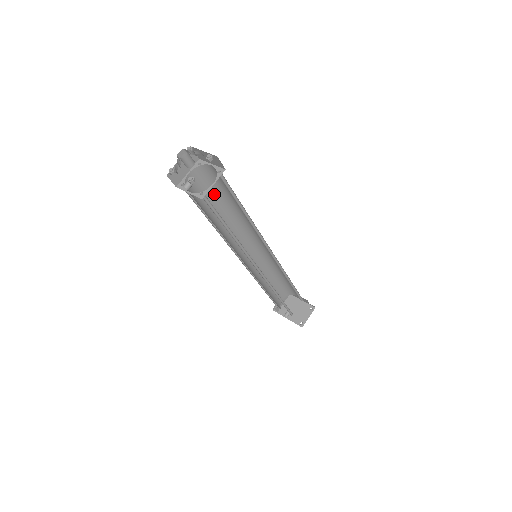
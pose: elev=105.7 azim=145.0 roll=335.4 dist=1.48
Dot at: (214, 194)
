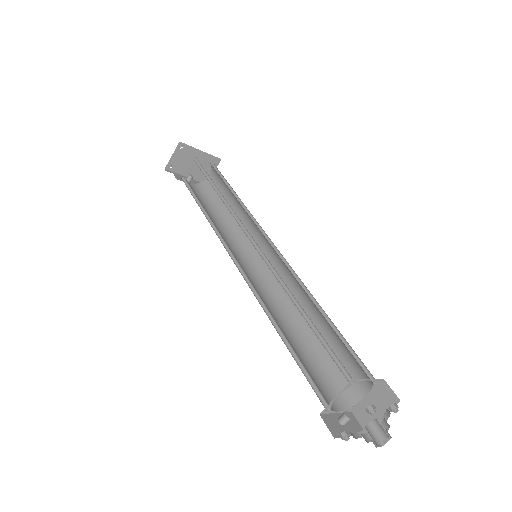
Dot at: occluded
